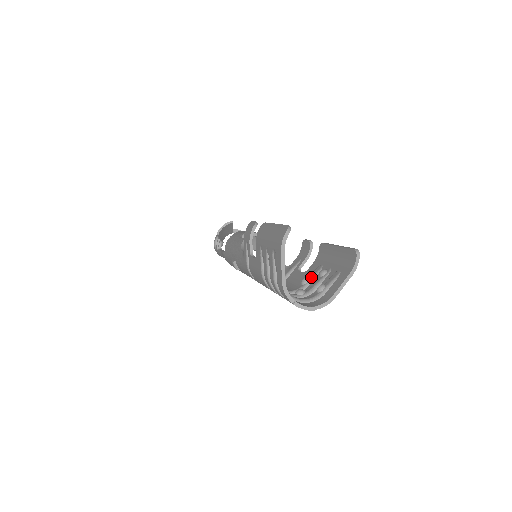
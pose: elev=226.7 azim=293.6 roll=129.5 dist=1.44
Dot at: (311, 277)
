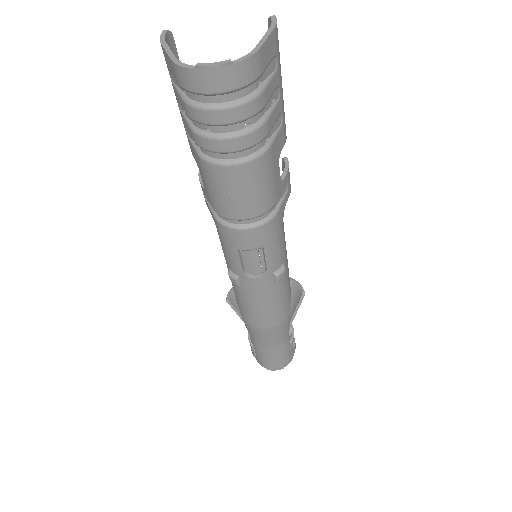
Dot at: occluded
